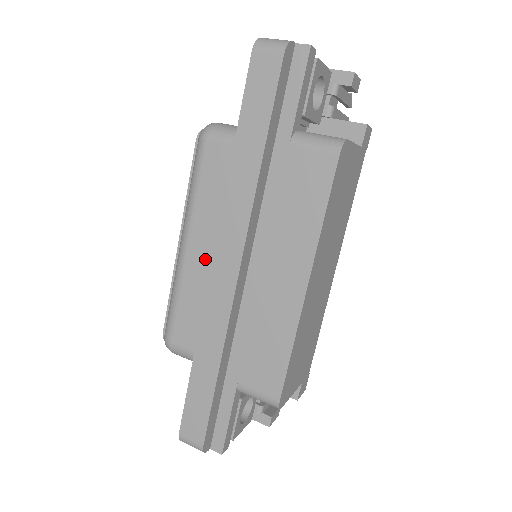
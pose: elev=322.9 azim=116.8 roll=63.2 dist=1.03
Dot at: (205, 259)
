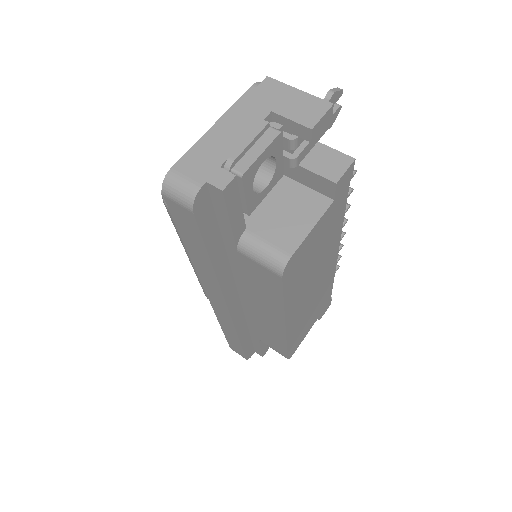
Dot at: occluded
